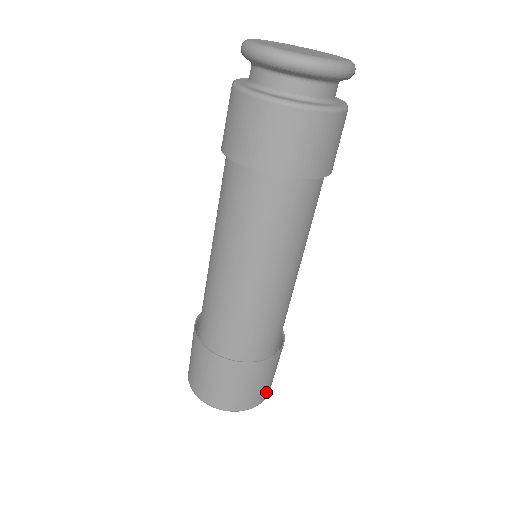
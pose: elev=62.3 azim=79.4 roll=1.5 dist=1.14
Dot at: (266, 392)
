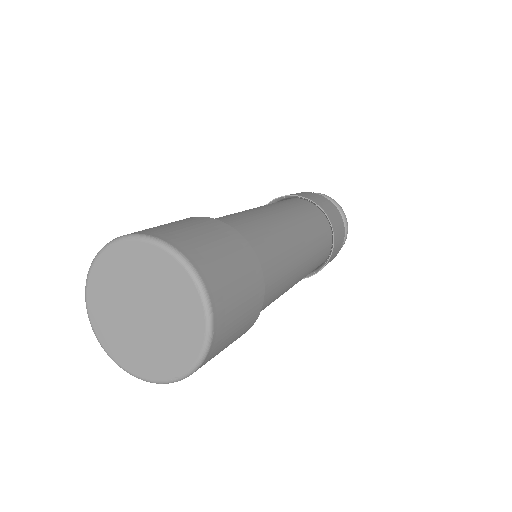
Dot at: (223, 308)
